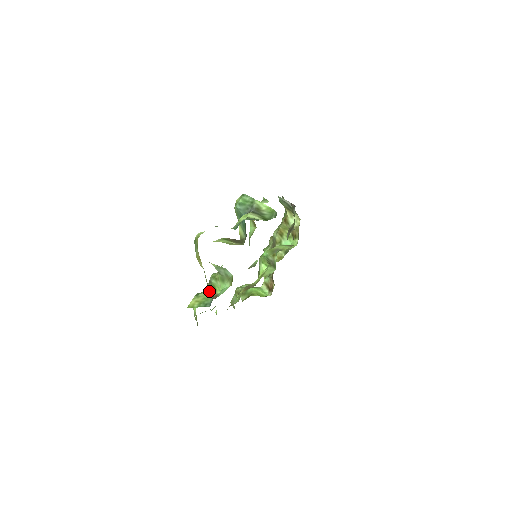
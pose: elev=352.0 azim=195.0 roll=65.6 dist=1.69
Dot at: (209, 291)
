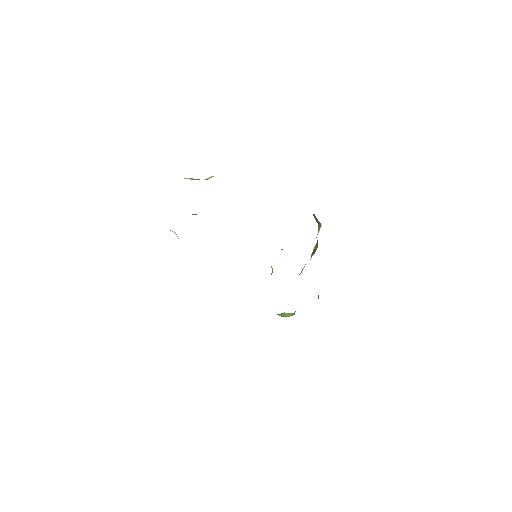
Dot at: occluded
